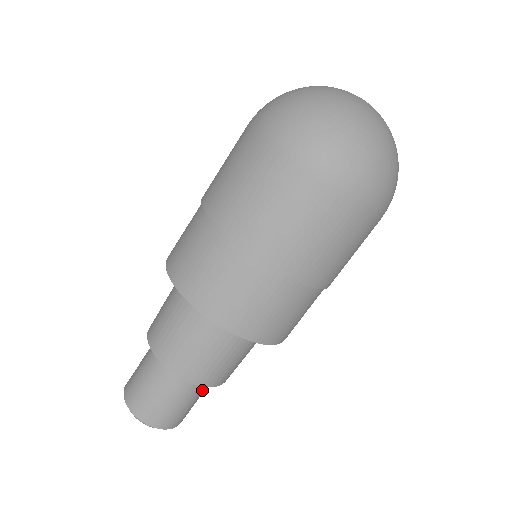
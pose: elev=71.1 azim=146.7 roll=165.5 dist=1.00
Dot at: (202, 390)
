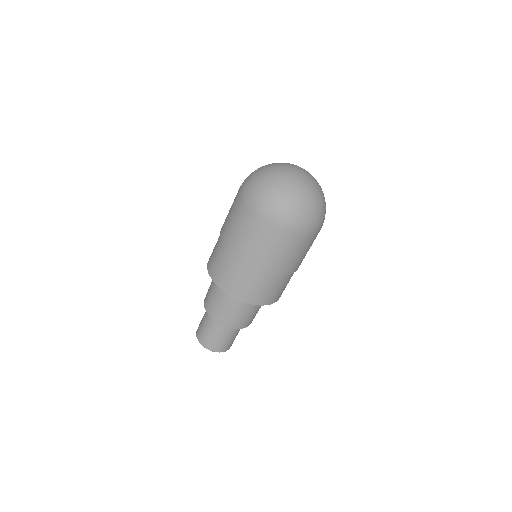
Dot at: (223, 330)
